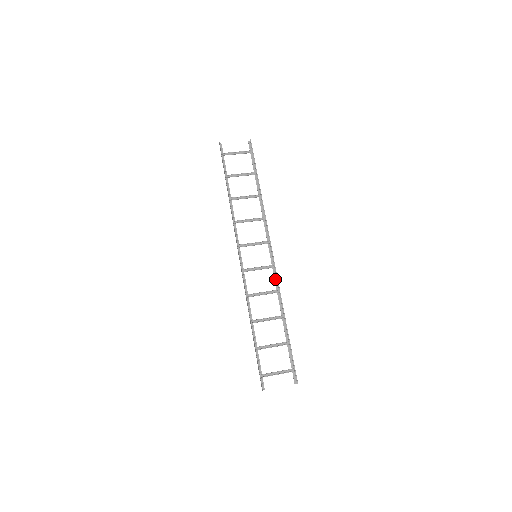
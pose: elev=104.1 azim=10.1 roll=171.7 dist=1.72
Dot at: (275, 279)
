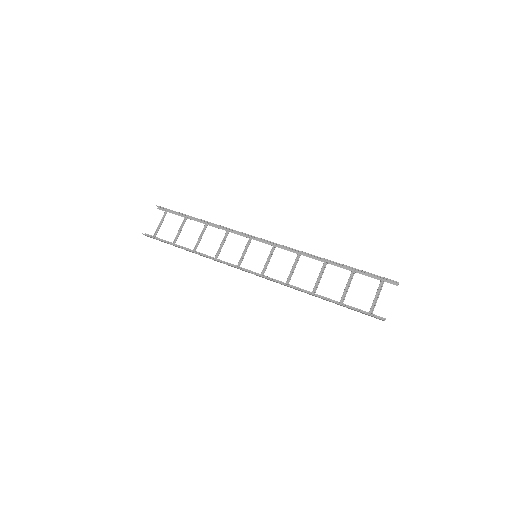
Dot at: (287, 250)
